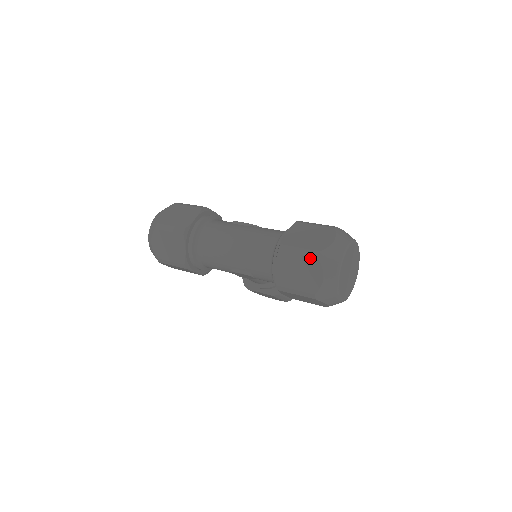
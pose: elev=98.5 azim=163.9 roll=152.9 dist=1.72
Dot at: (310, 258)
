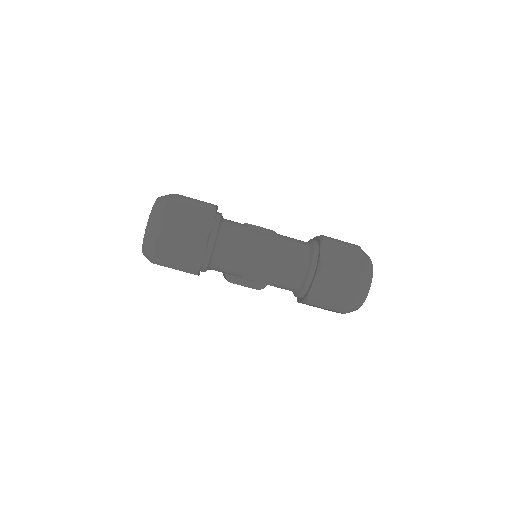
Dot at: (351, 281)
